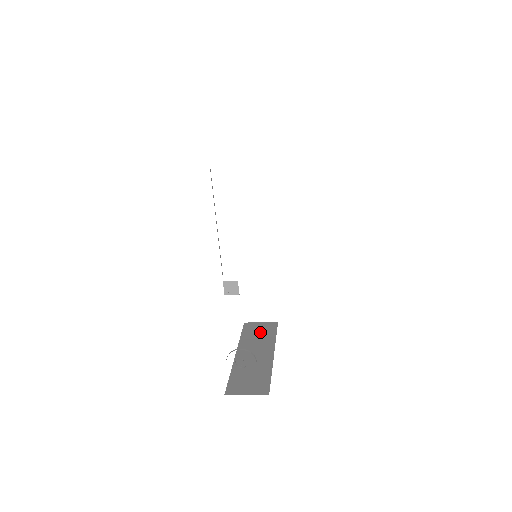
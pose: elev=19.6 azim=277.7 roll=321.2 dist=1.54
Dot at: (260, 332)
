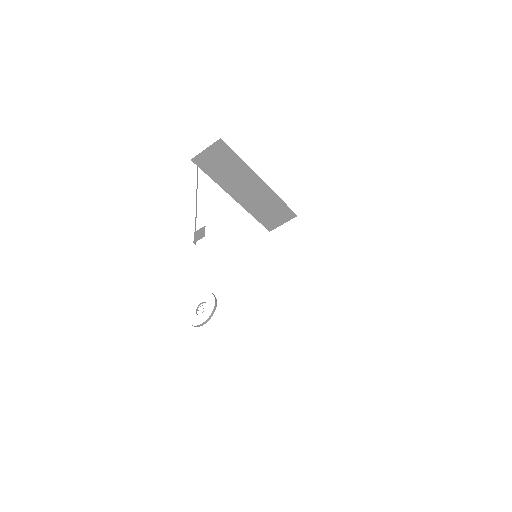
Dot at: occluded
